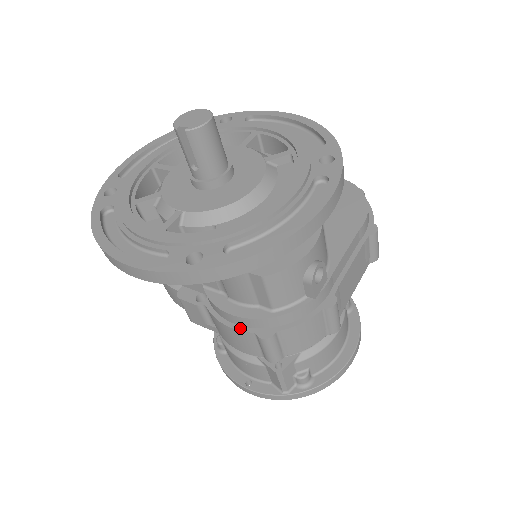
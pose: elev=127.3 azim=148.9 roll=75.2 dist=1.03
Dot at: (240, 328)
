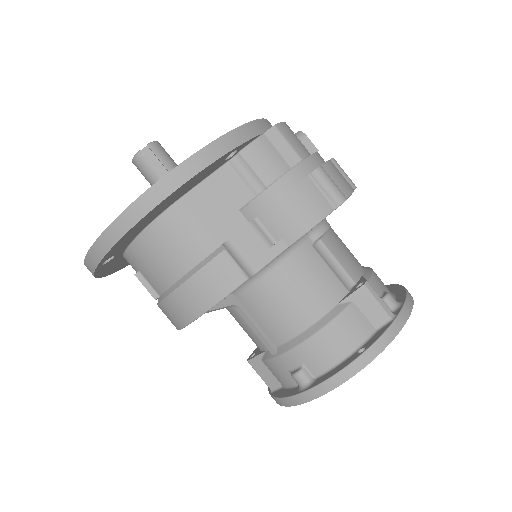
Dot at: (296, 185)
